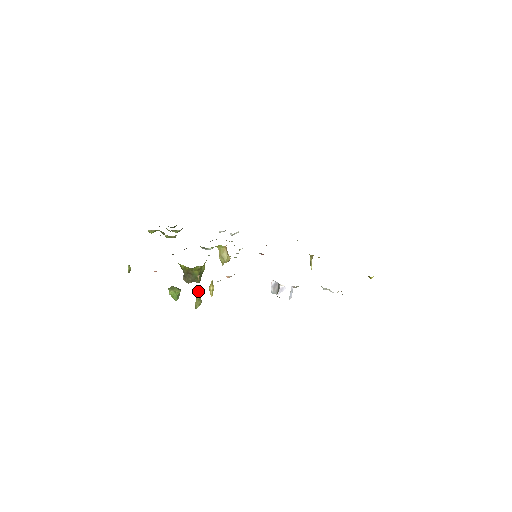
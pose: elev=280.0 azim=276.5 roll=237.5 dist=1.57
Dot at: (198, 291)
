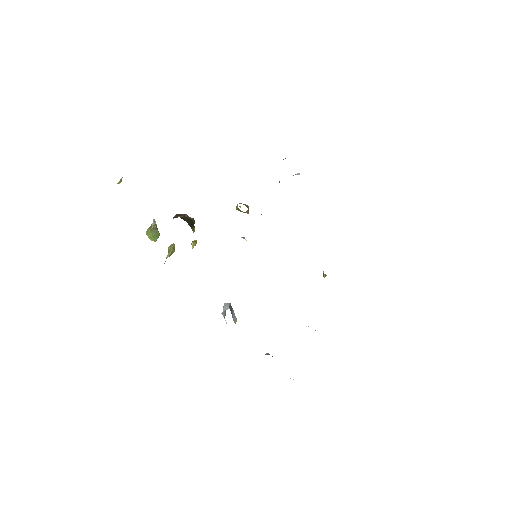
Dot at: (167, 257)
